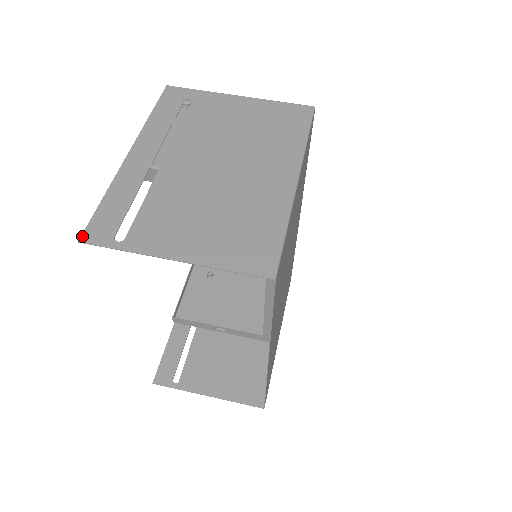
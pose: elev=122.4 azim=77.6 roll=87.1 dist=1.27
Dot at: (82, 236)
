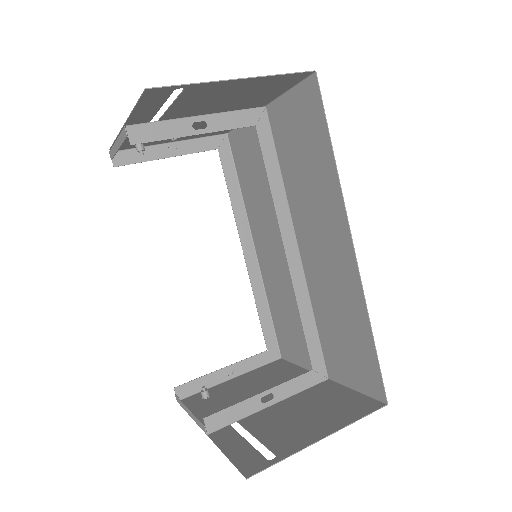
Dot at: (145, 91)
